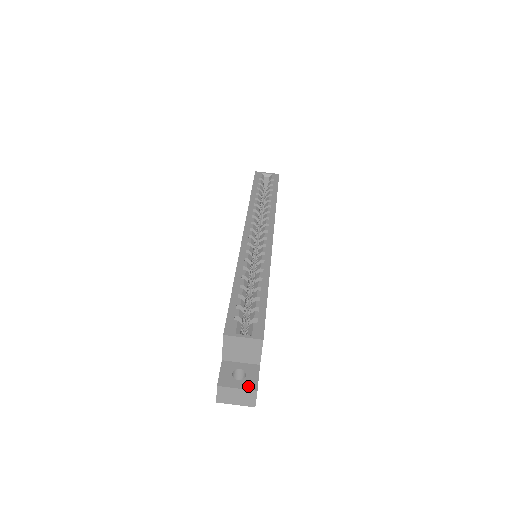
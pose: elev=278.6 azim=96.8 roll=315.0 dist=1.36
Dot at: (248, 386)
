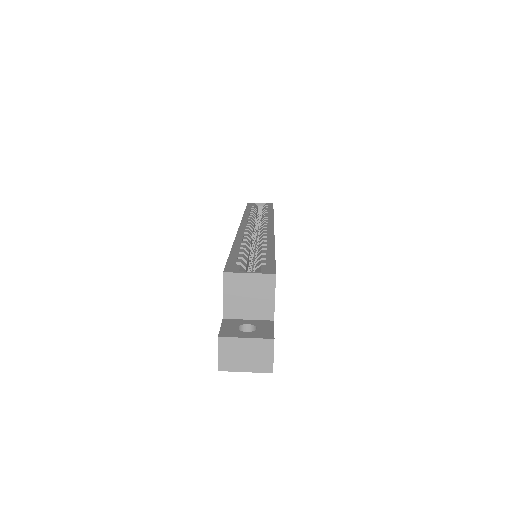
Dot at: (261, 335)
